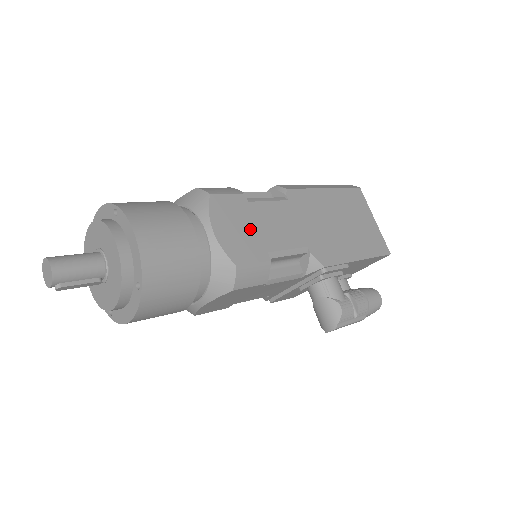
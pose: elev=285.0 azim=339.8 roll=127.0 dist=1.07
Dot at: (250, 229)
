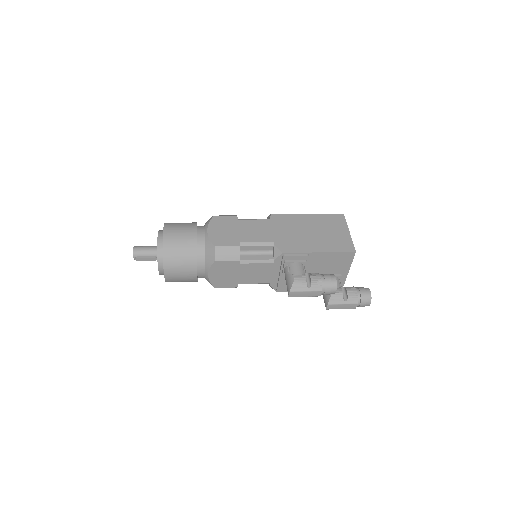
Dot at: (232, 231)
